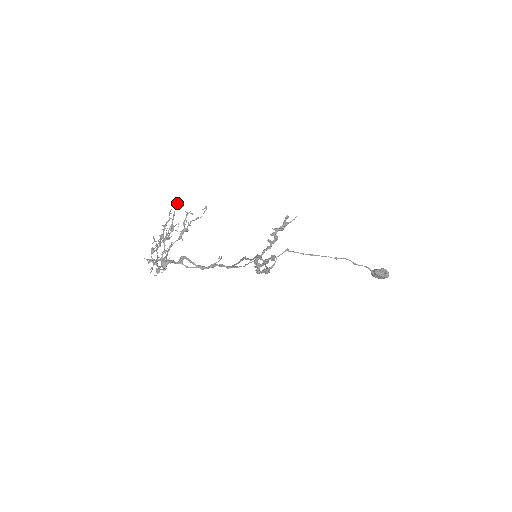
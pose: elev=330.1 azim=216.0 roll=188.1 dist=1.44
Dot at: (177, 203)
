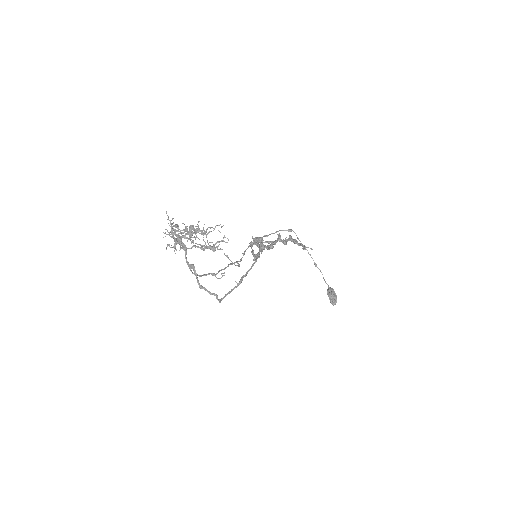
Dot at: (223, 225)
